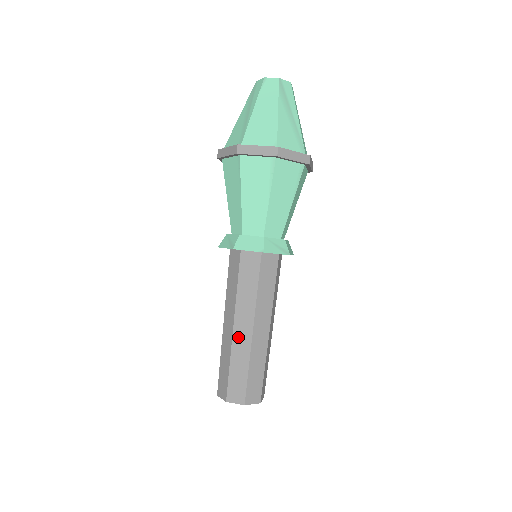
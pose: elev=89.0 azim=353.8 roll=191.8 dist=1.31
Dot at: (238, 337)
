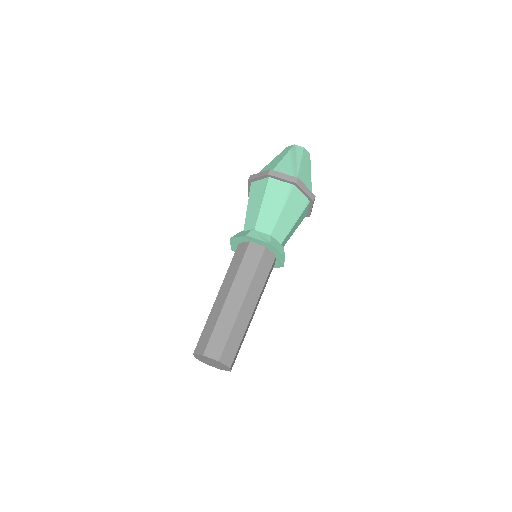
Dot at: (217, 302)
